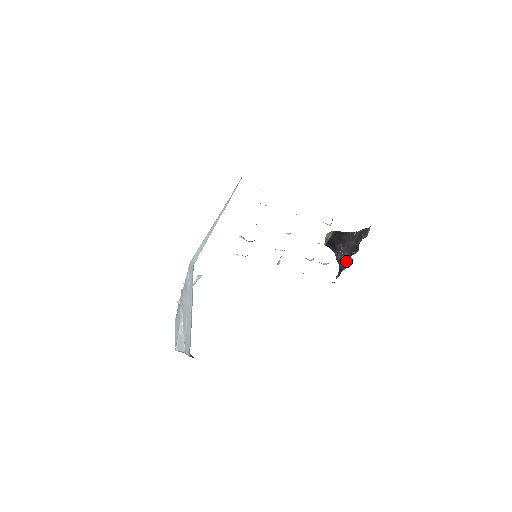
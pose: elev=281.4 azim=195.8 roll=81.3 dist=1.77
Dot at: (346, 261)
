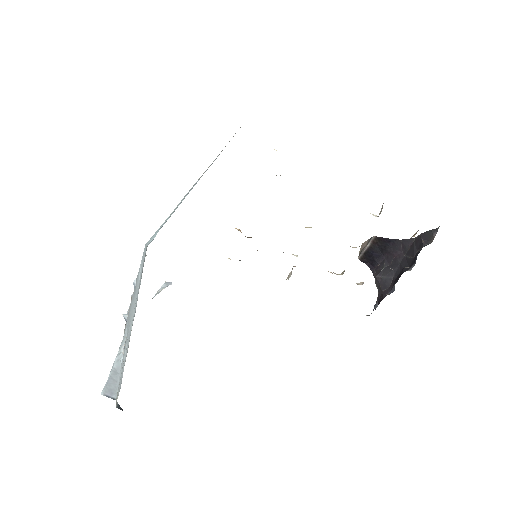
Dot at: (391, 283)
